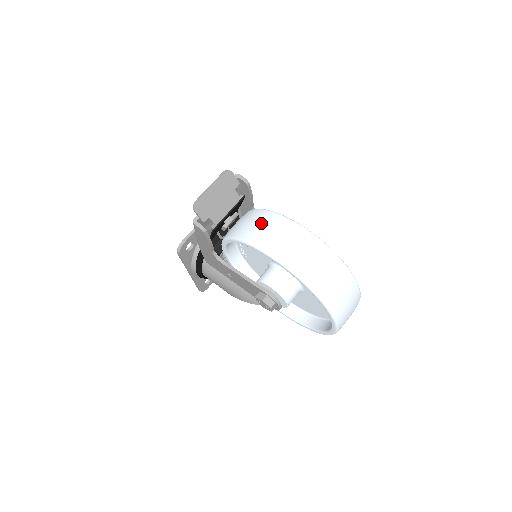
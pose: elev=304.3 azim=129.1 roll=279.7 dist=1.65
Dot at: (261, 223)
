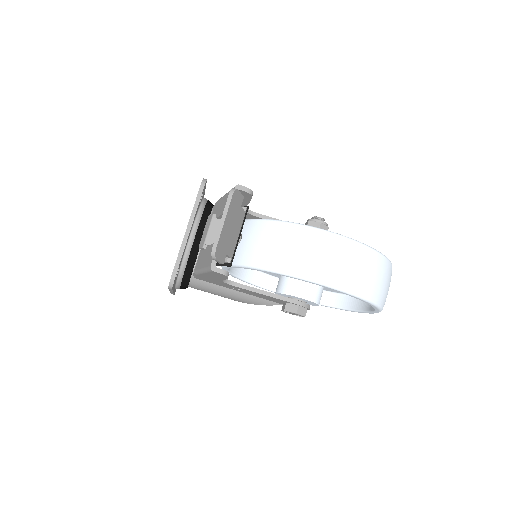
Dot at: (293, 245)
